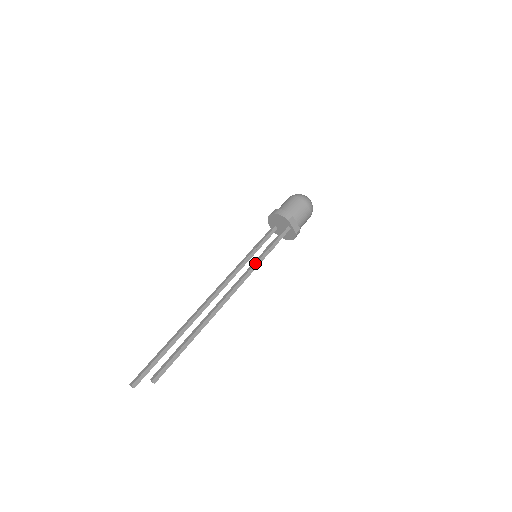
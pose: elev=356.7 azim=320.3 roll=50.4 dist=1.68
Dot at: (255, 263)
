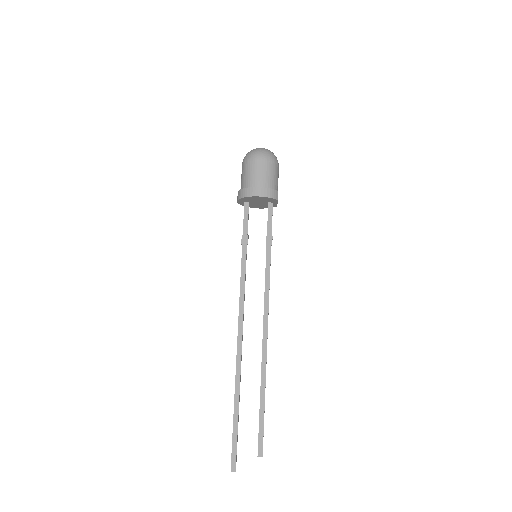
Dot at: occluded
